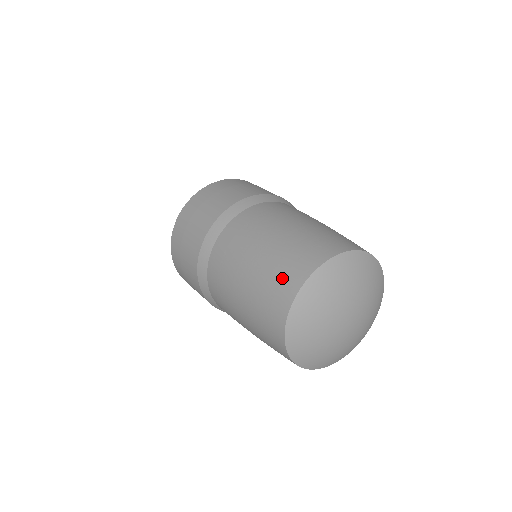
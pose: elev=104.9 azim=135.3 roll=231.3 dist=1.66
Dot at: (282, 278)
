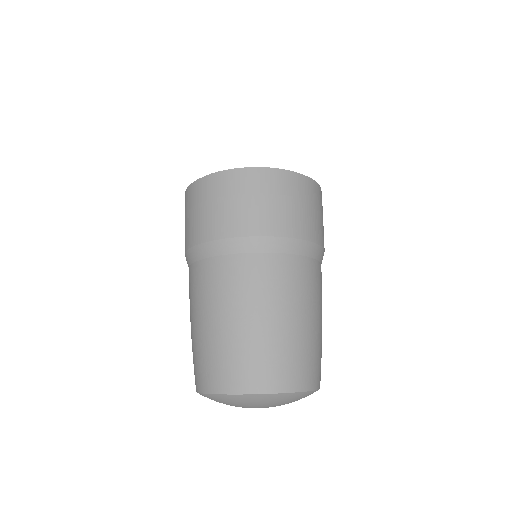
Dot at: (235, 369)
